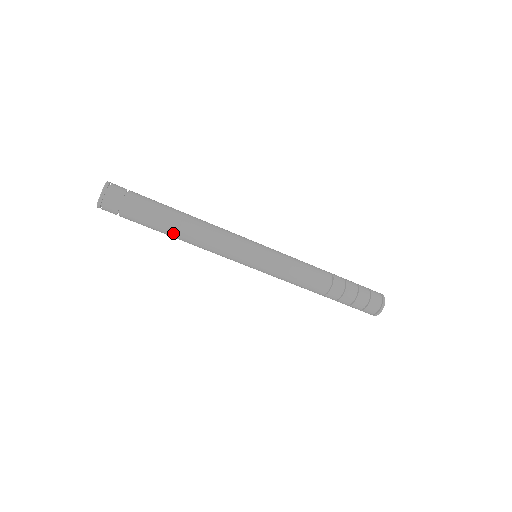
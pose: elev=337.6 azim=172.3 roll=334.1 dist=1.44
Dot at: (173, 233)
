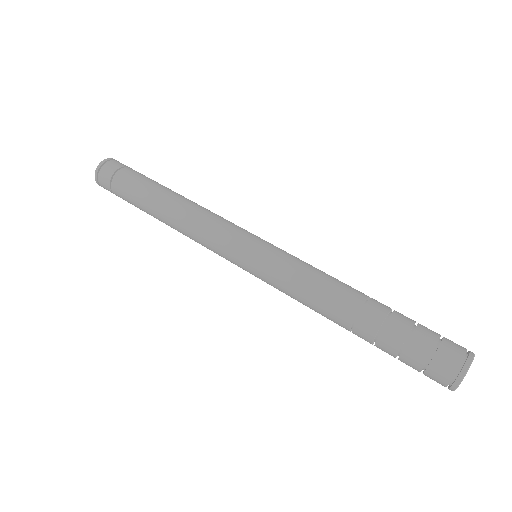
Dot at: (157, 209)
